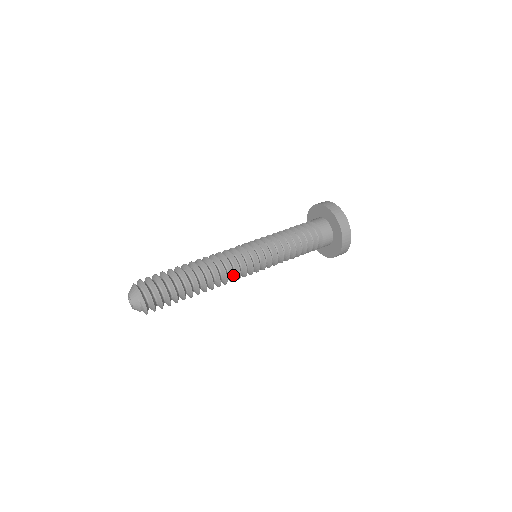
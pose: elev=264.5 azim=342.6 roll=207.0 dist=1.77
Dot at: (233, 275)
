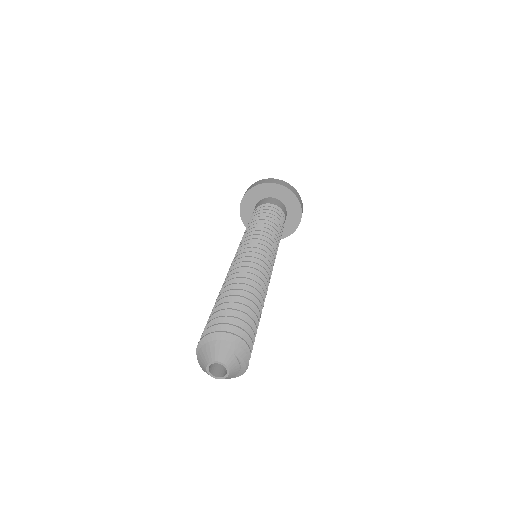
Dot at: (269, 278)
